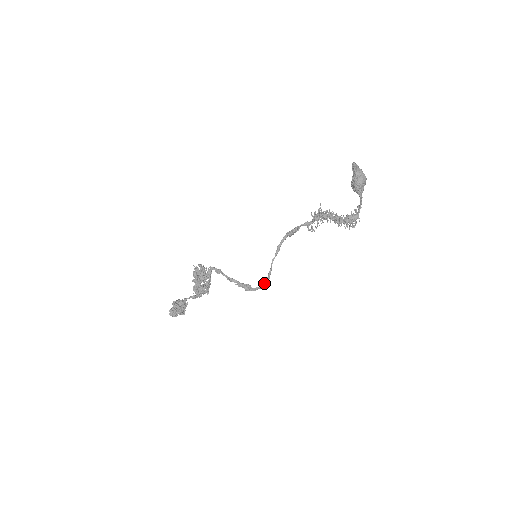
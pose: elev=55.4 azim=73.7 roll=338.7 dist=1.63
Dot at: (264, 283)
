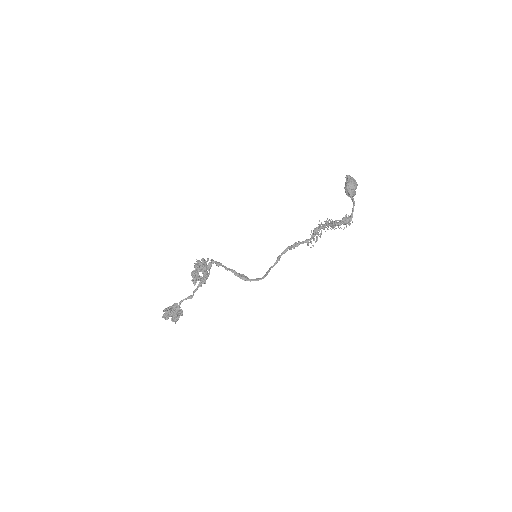
Dot at: (260, 278)
